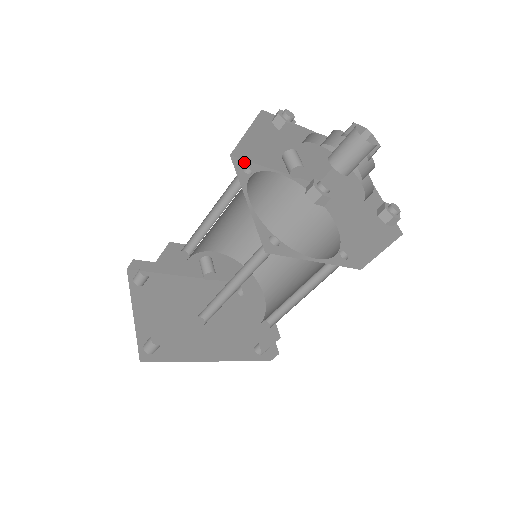
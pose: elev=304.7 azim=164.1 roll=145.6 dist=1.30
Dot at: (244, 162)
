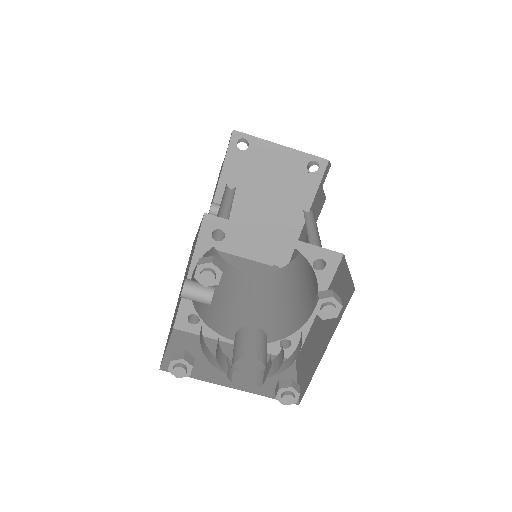
Dot at: (180, 316)
